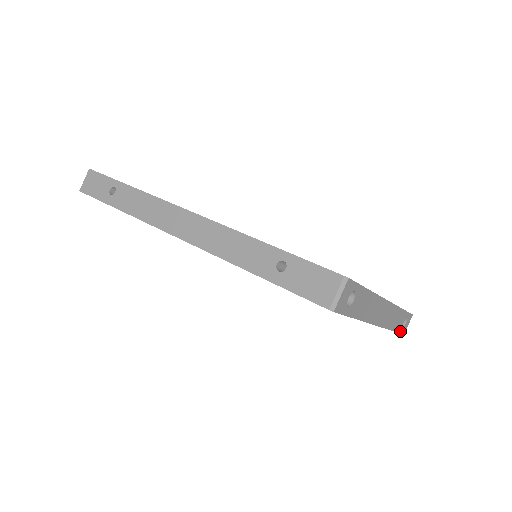
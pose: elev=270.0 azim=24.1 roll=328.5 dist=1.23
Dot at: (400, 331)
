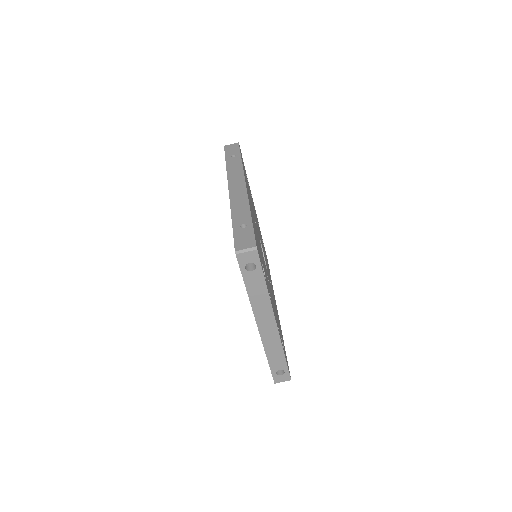
Dot at: (273, 373)
